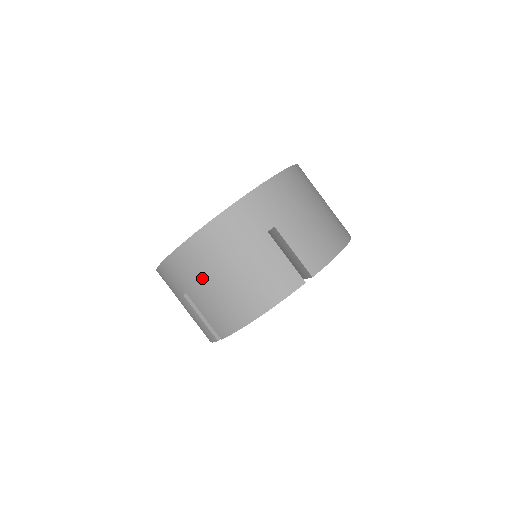
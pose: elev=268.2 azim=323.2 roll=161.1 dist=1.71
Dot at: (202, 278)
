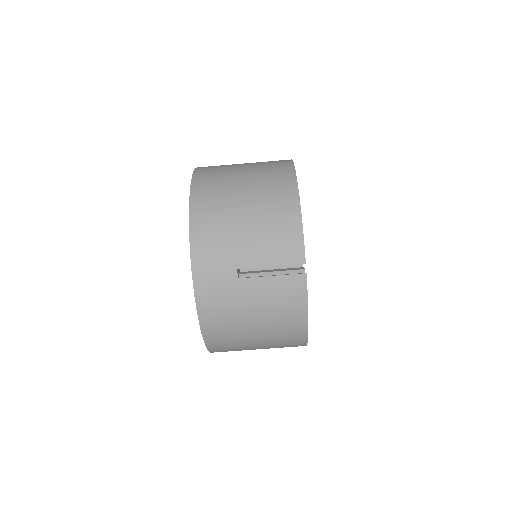
Dot at: (244, 343)
